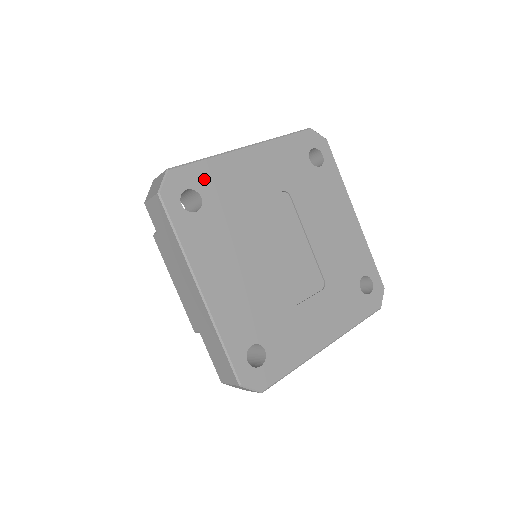
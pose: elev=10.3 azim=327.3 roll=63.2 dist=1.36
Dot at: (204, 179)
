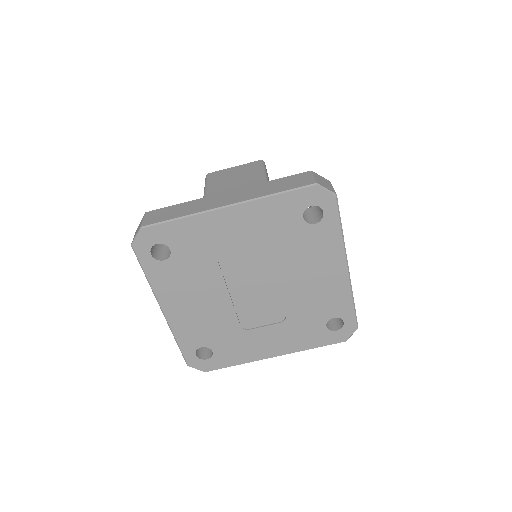
Dot at: (175, 236)
